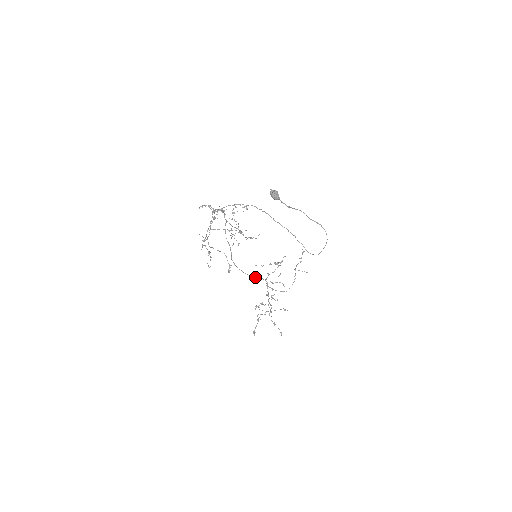
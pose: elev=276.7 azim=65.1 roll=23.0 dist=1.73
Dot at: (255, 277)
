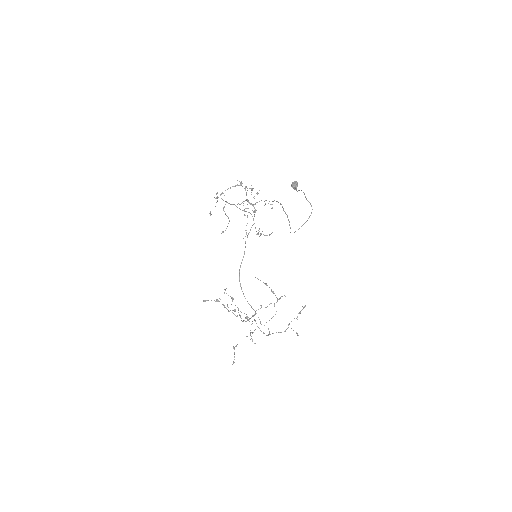
Dot at: occluded
